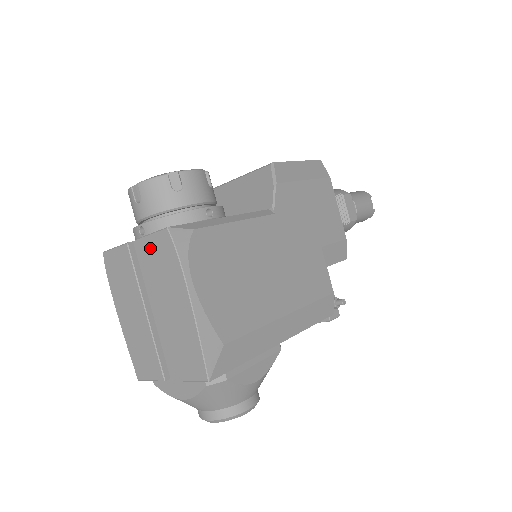
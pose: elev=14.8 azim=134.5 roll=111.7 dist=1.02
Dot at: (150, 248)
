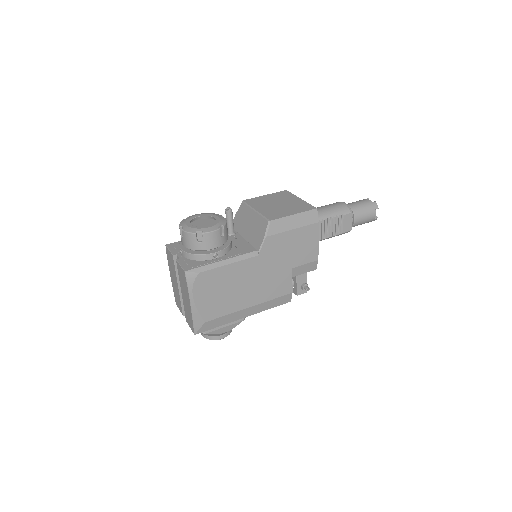
Dot at: (180, 269)
